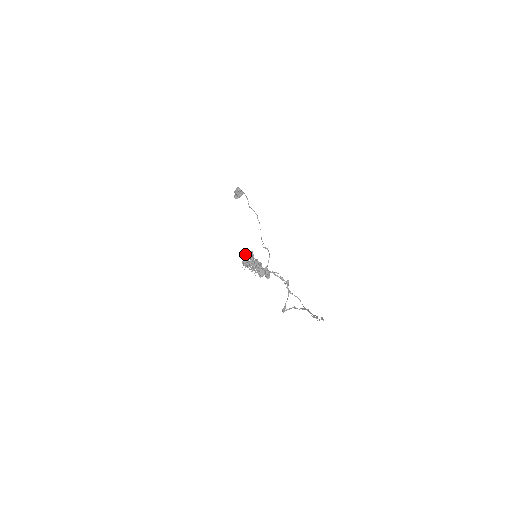
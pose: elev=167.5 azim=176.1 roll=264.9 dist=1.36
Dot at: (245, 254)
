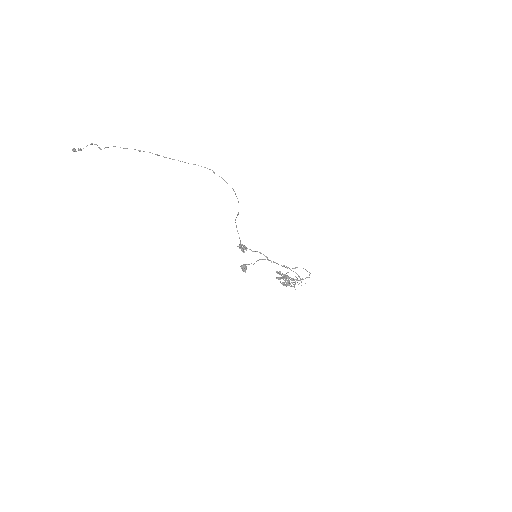
Dot at: (276, 278)
